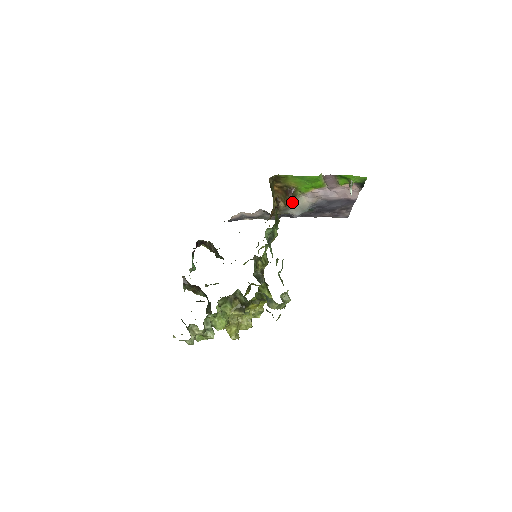
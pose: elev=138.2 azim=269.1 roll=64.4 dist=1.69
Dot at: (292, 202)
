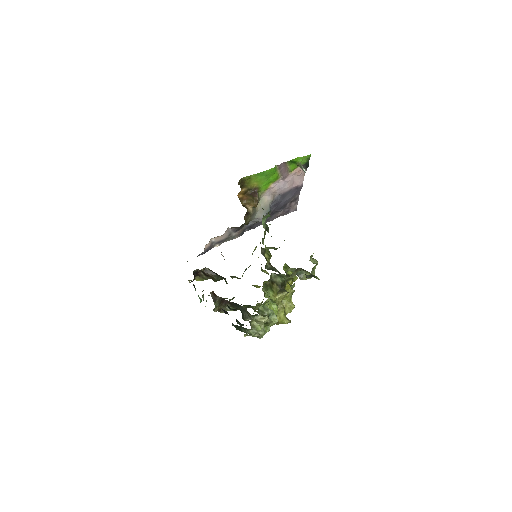
Dot at: occluded
